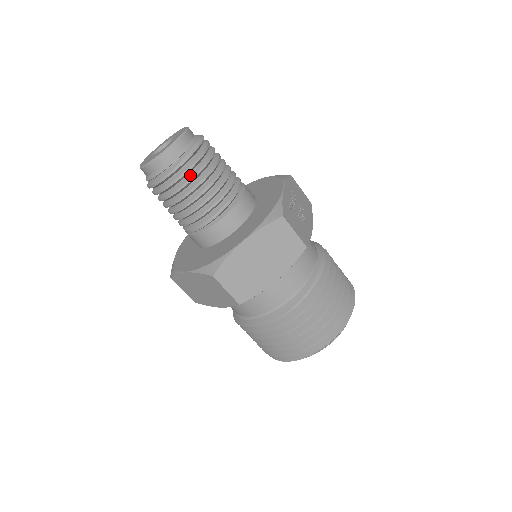
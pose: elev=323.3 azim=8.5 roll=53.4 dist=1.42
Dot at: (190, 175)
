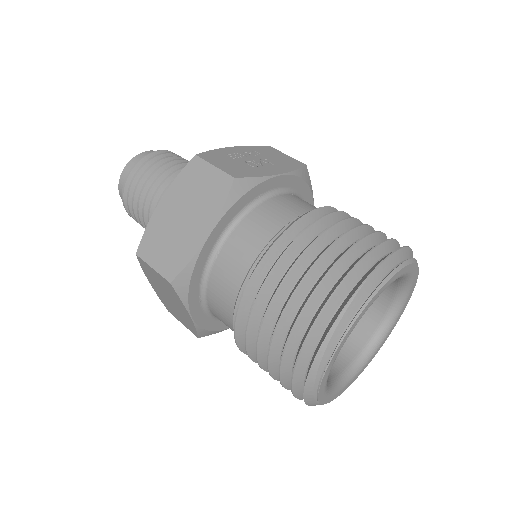
Dot at: (140, 178)
